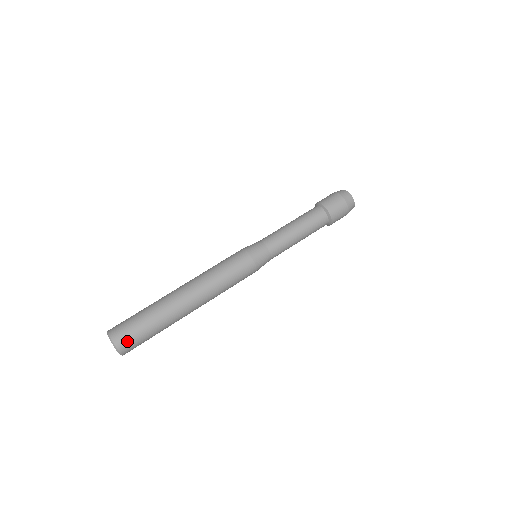
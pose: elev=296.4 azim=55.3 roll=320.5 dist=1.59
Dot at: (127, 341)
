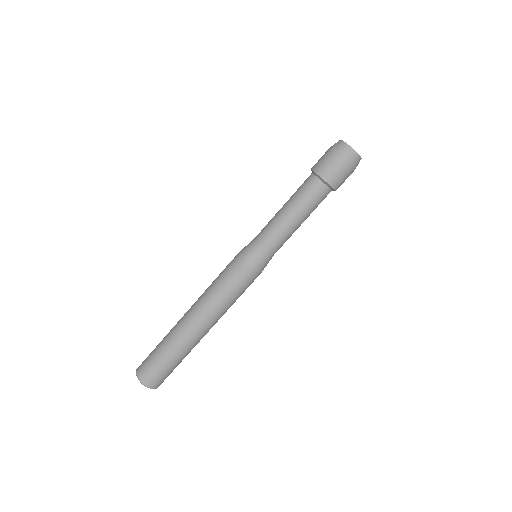
Dot at: occluded
